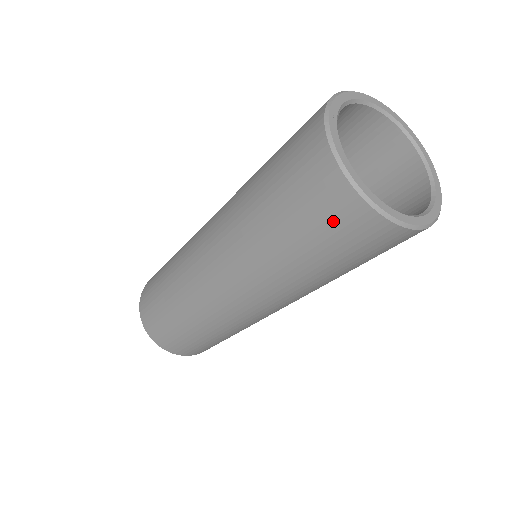
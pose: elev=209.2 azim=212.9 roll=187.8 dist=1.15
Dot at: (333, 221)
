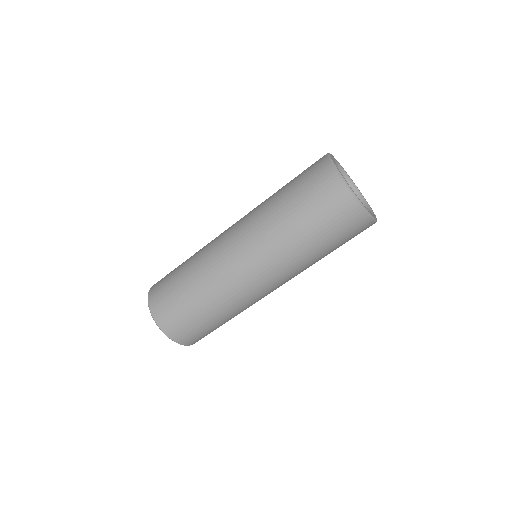
Dot at: (340, 216)
